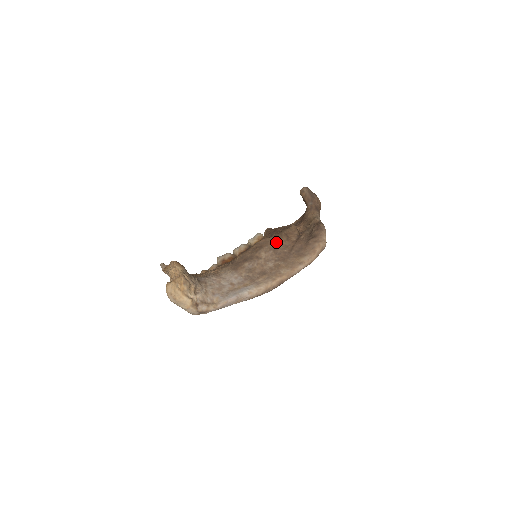
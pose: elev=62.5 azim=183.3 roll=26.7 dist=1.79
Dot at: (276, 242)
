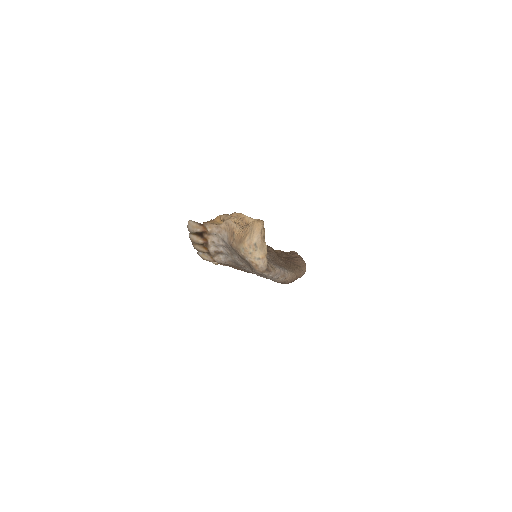
Dot at: occluded
